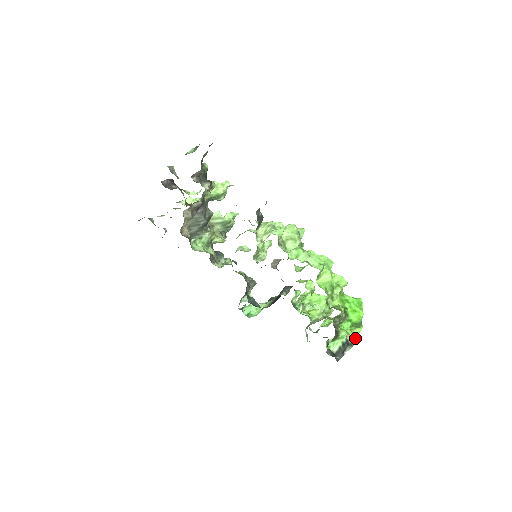
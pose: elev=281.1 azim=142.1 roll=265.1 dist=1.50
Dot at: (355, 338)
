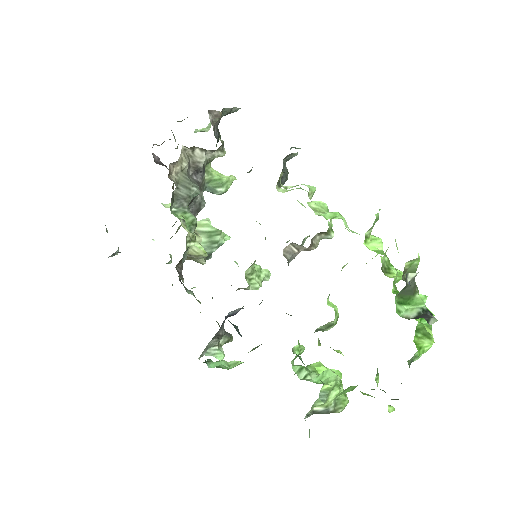
Dot at: (432, 334)
